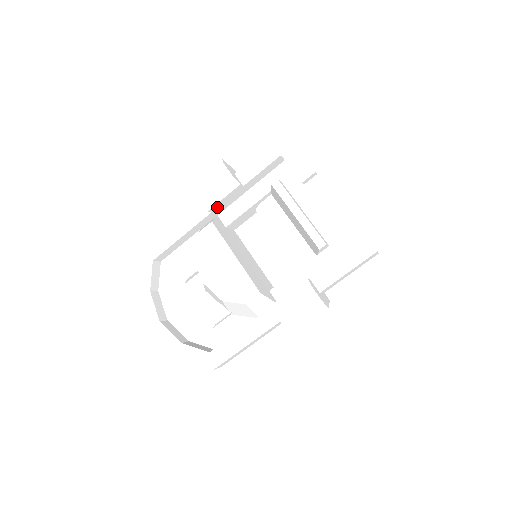
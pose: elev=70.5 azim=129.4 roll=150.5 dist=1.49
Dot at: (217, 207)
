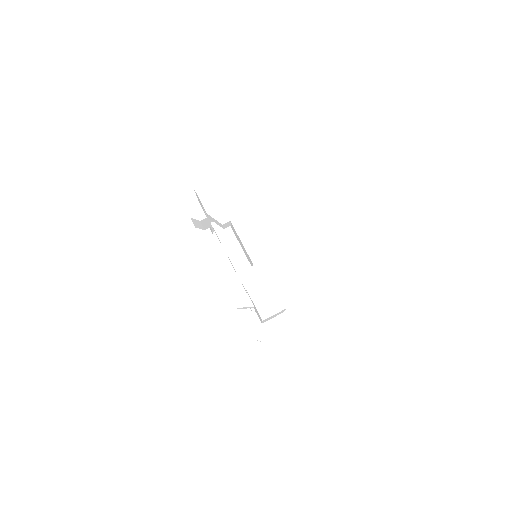
Dot at: (210, 225)
